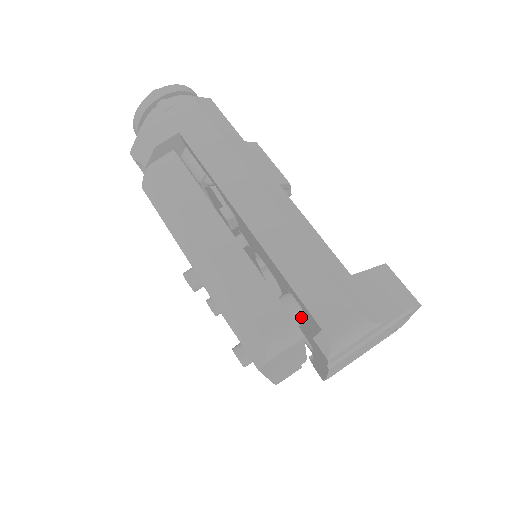
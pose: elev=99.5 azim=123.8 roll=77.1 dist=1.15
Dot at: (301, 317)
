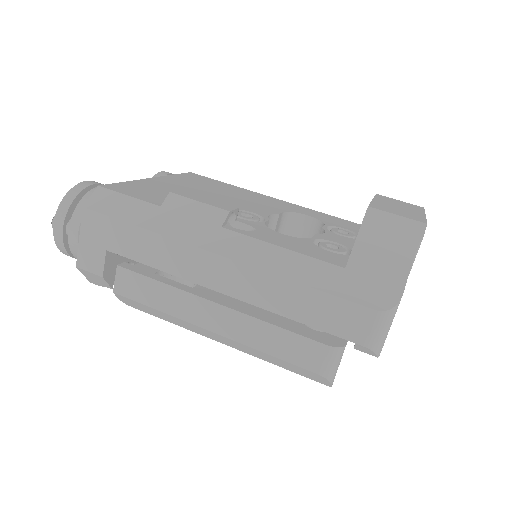
Dot at: occluded
